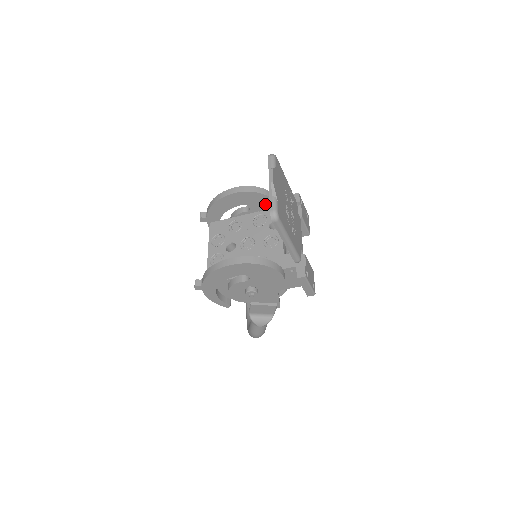
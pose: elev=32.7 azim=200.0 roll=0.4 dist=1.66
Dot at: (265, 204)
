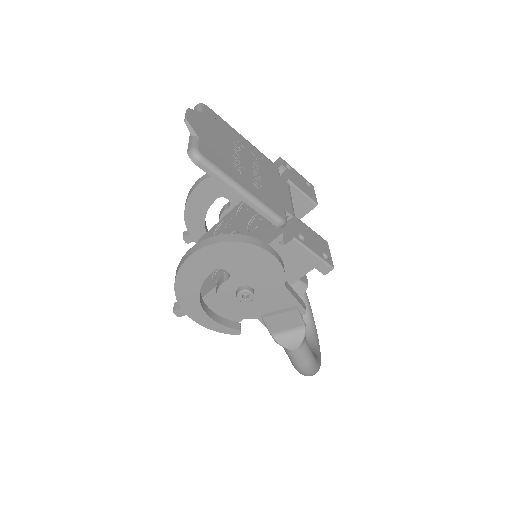
Dot at: occluded
